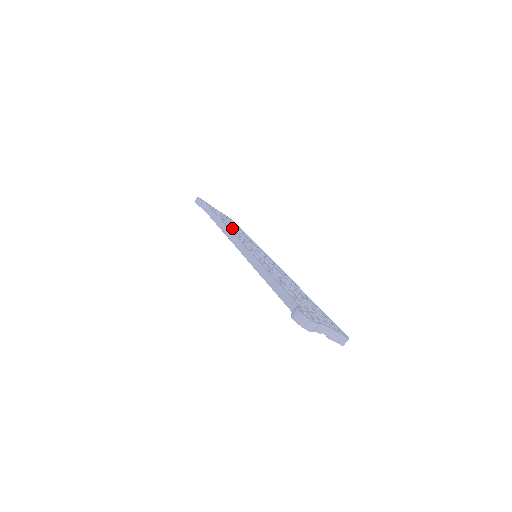
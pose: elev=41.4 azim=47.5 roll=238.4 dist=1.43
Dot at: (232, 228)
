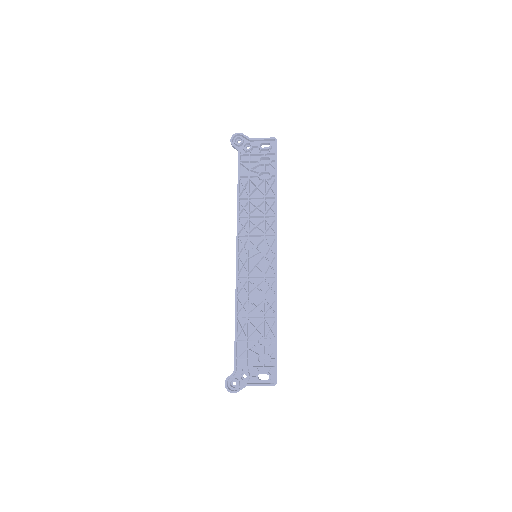
Dot at: (247, 205)
